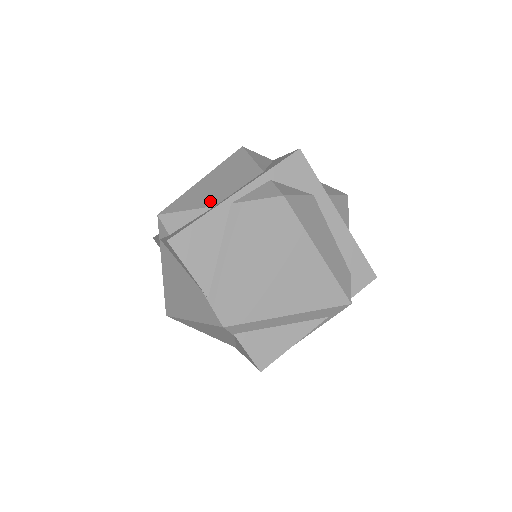
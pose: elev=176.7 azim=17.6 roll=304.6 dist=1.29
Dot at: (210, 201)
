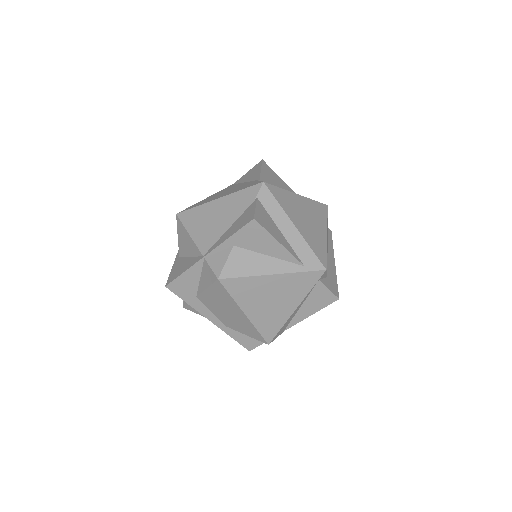
Dot at: occluded
